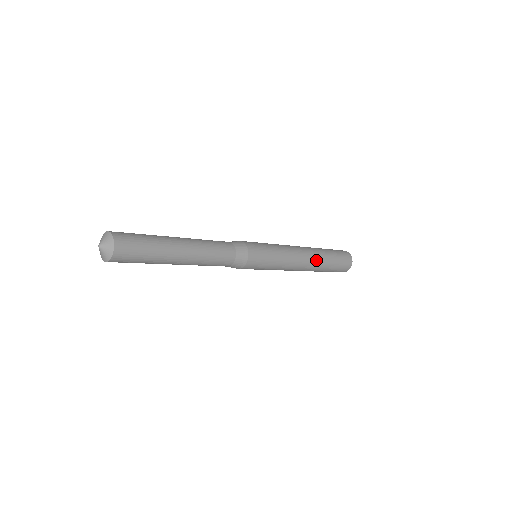
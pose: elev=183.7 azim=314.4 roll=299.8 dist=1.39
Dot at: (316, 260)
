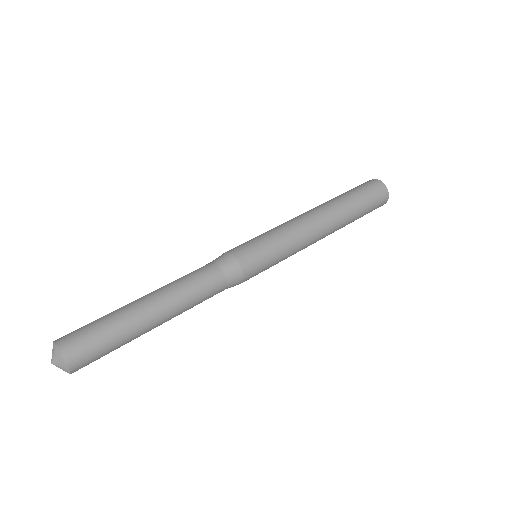
Dot at: occluded
